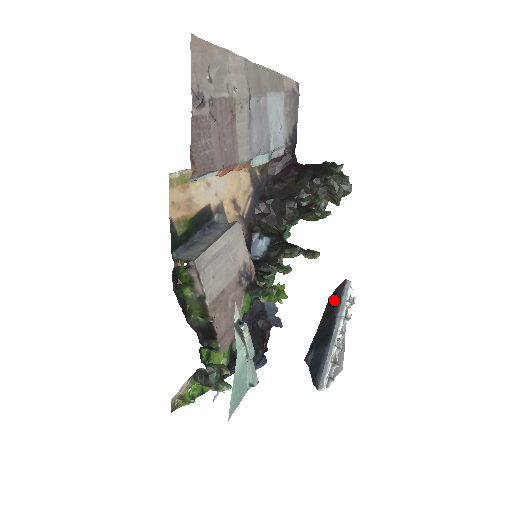
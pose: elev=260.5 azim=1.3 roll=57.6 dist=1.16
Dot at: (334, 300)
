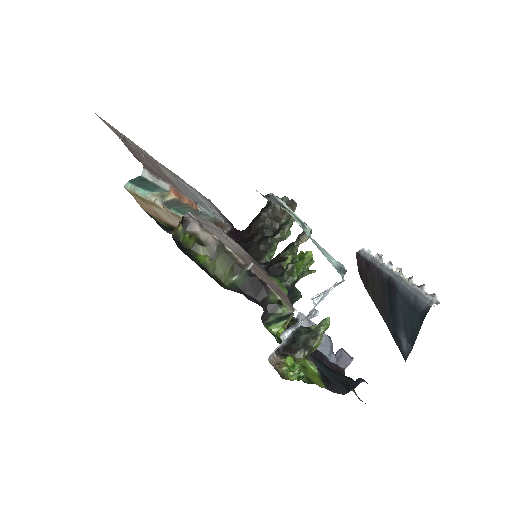
Dot at: (364, 270)
